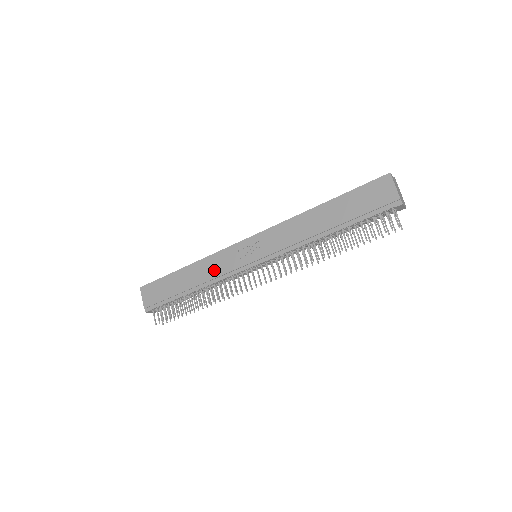
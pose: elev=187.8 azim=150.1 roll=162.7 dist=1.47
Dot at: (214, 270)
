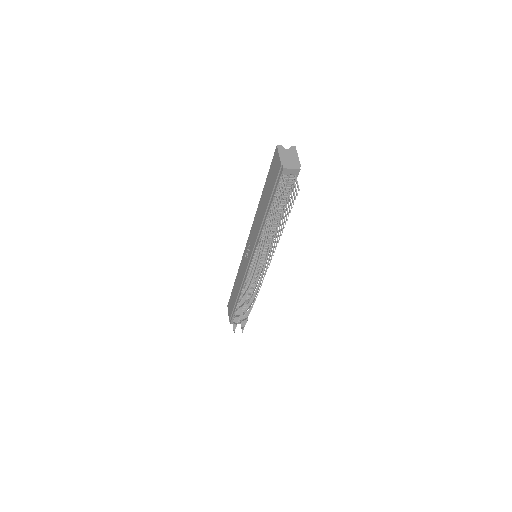
Dot at: (241, 277)
